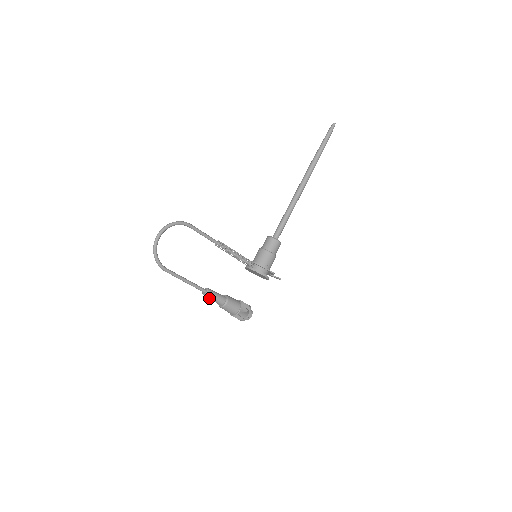
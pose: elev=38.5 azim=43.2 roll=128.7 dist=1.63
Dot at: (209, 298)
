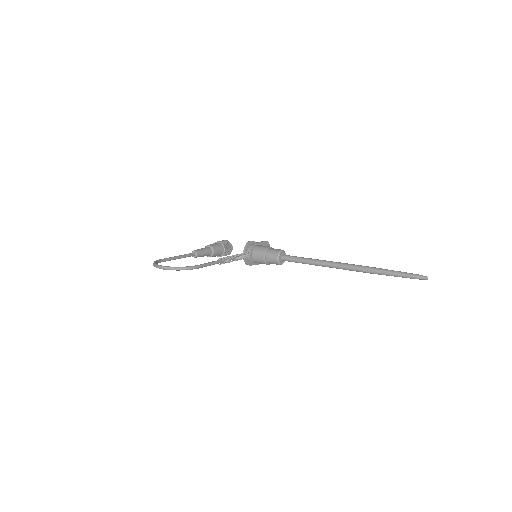
Dot at: occluded
